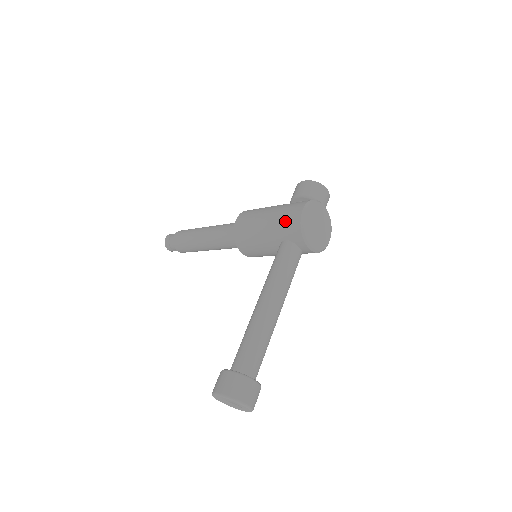
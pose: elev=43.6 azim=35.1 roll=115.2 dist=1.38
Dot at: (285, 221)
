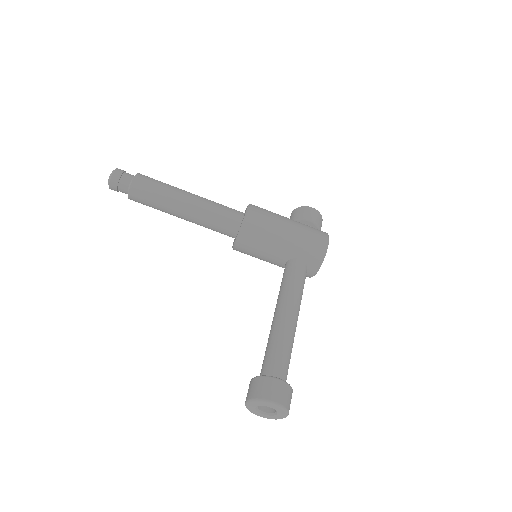
Dot at: (310, 243)
